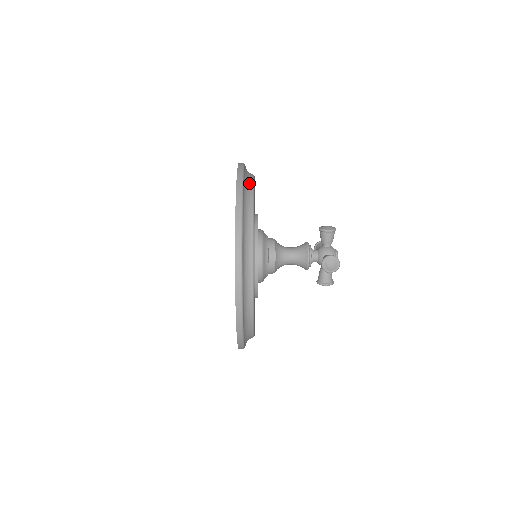
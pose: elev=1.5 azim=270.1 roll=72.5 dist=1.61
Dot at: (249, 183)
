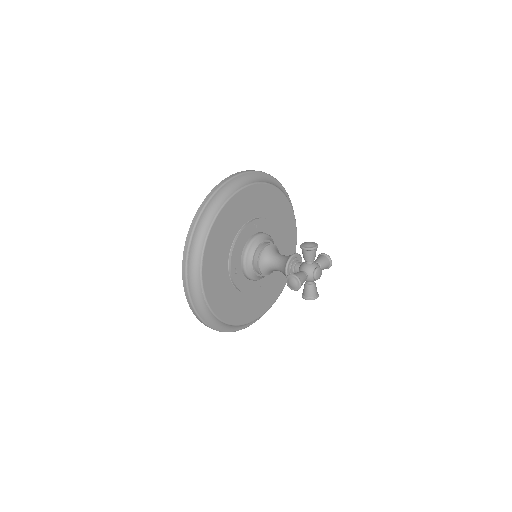
Dot at: (226, 195)
